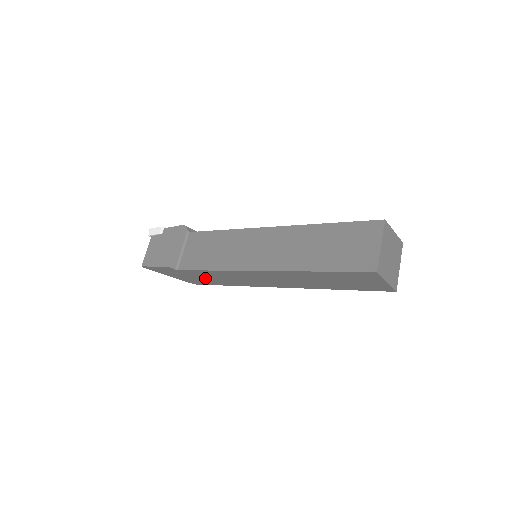
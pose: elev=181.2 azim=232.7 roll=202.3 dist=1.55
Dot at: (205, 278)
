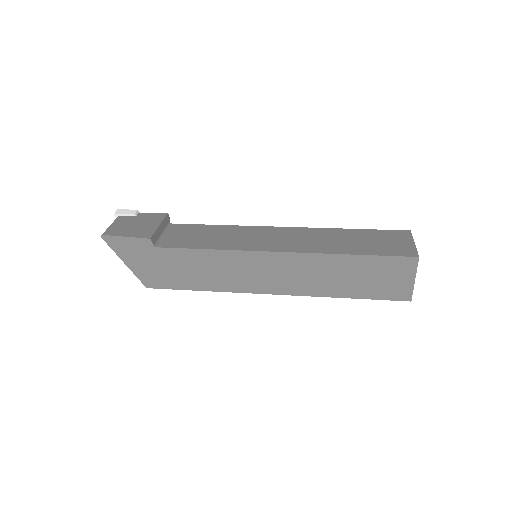
Dot at: (181, 270)
